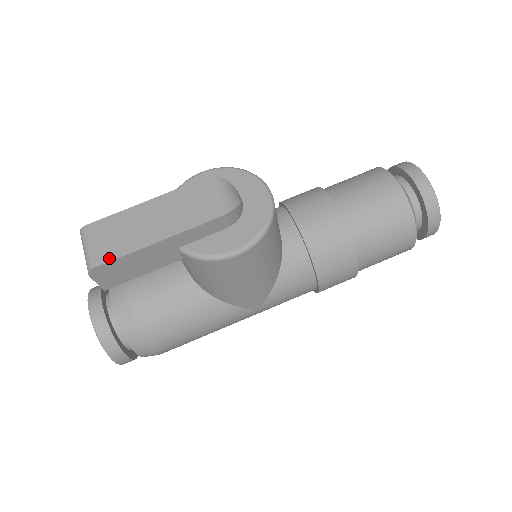
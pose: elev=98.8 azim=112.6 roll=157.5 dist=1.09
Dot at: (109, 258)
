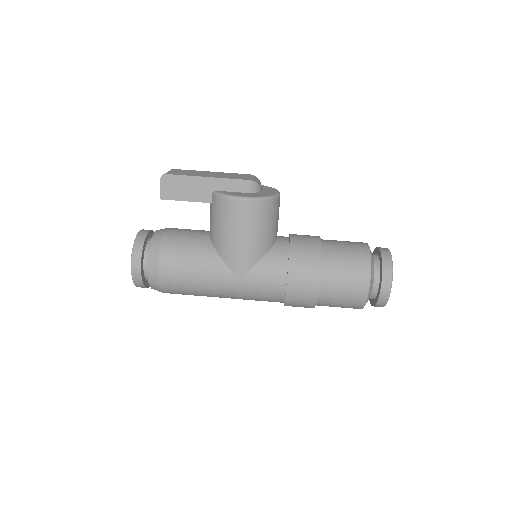
Dot at: (176, 174)
